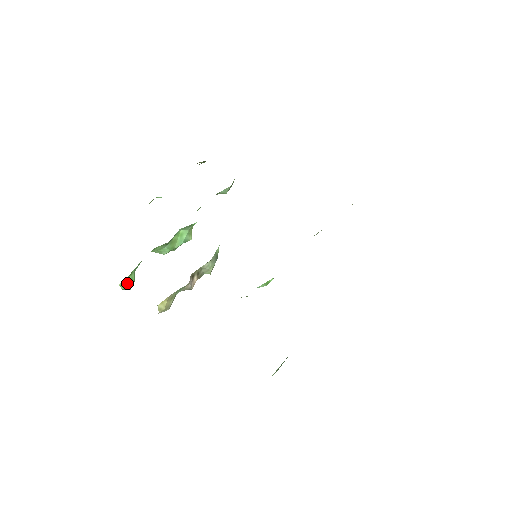
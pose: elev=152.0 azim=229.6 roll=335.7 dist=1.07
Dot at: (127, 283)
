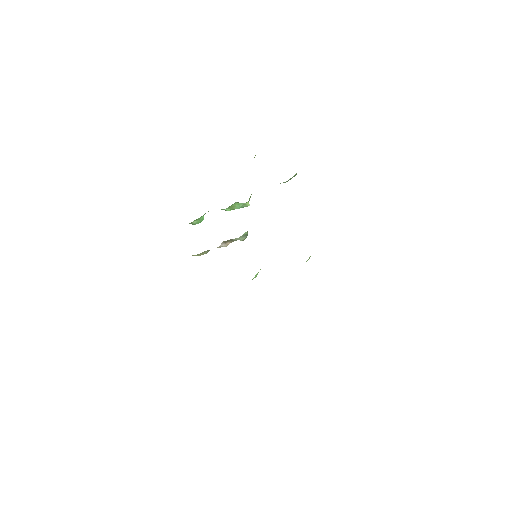
Dot at: (194, 223)
